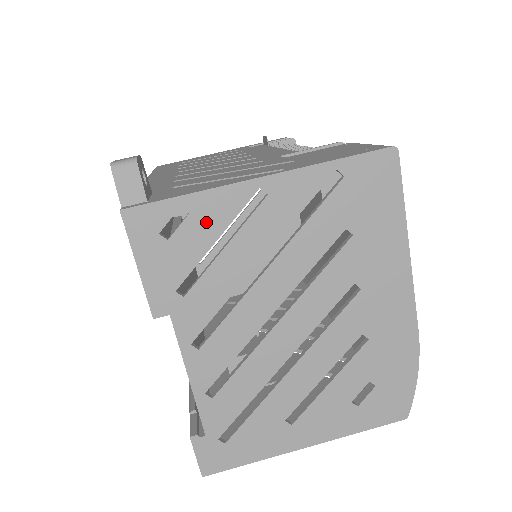
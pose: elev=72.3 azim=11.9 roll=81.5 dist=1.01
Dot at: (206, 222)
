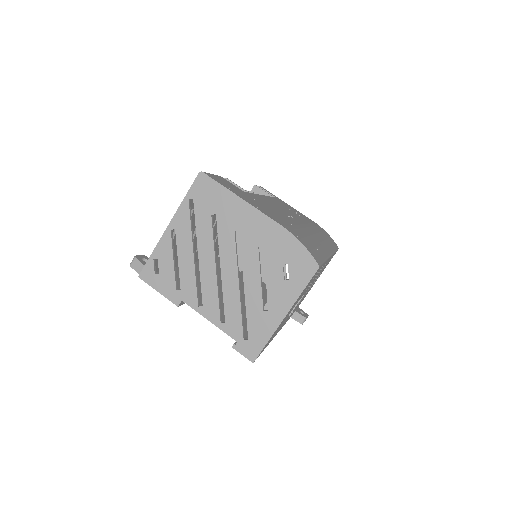
Dot at: (165, 257)
